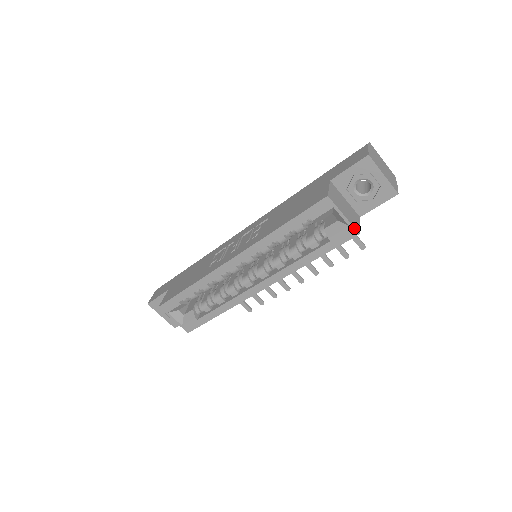
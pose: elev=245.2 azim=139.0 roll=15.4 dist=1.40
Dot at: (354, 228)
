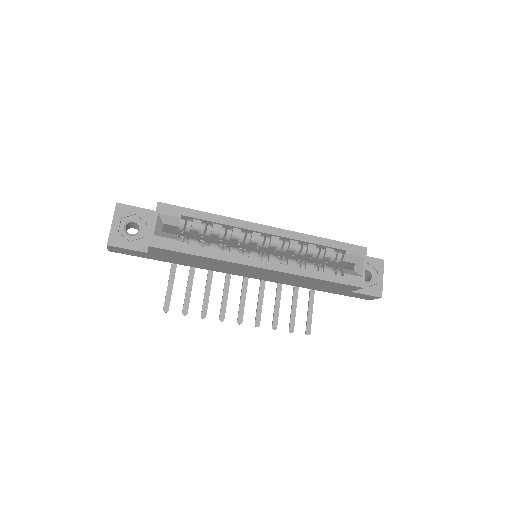
Dot at: (364, 281)
